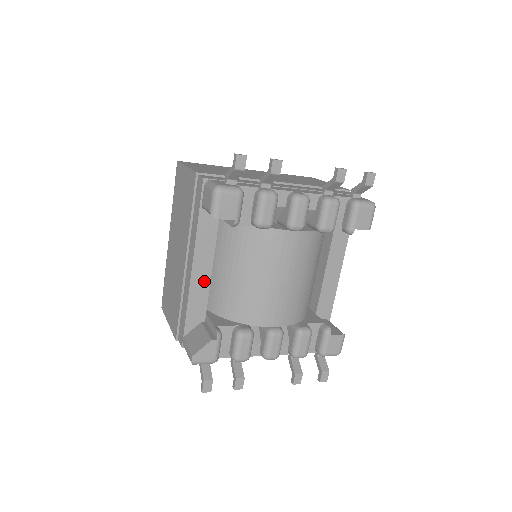
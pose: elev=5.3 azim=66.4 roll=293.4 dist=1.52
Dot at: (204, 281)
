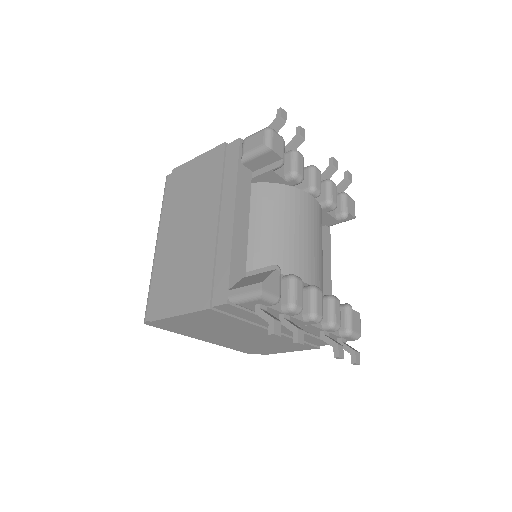
Dot at: (243, 232)
